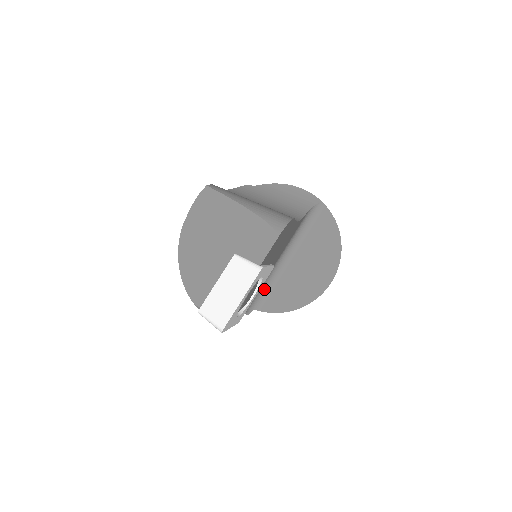
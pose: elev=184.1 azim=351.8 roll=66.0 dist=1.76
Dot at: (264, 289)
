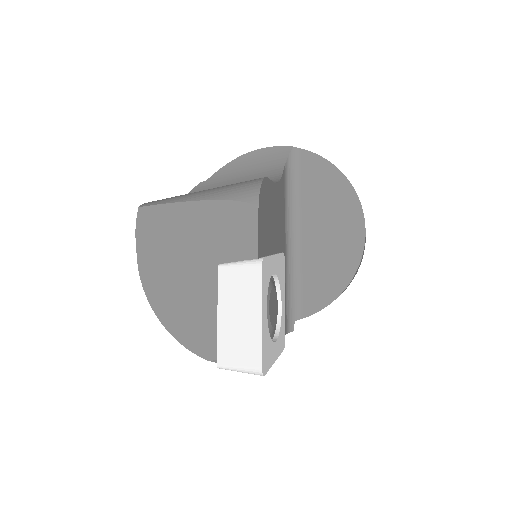
Dot at: (292, 289)
